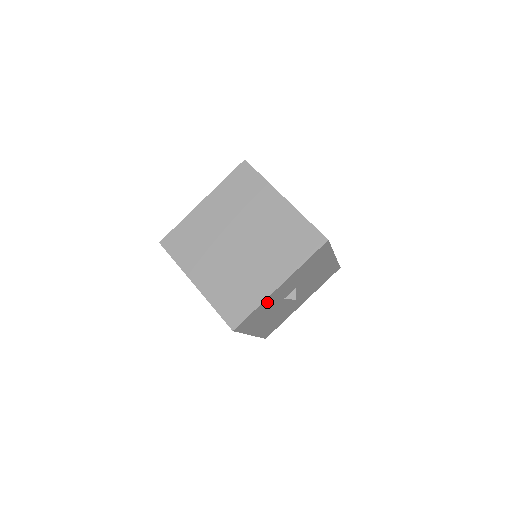
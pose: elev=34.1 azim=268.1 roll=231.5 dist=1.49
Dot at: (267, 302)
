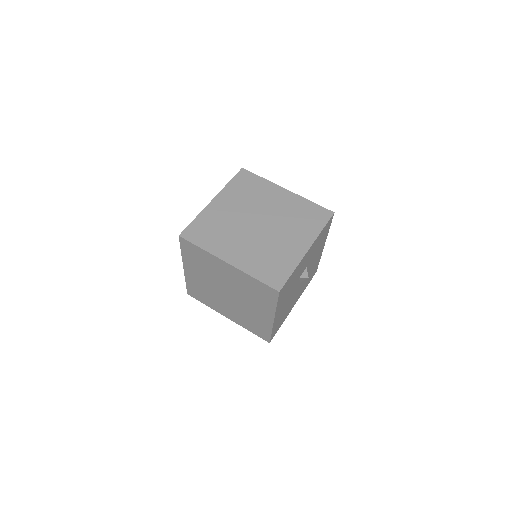
Dot at: (298, 269)
